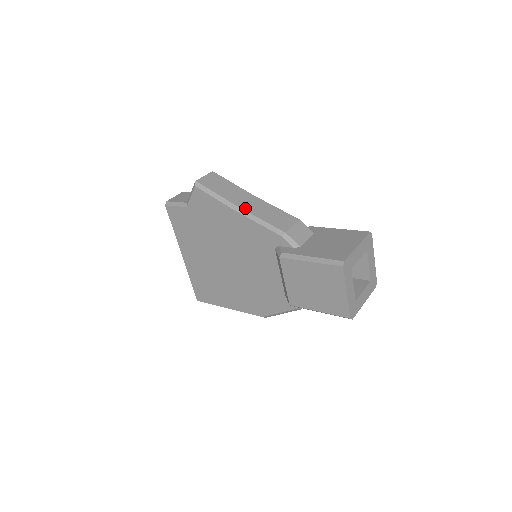
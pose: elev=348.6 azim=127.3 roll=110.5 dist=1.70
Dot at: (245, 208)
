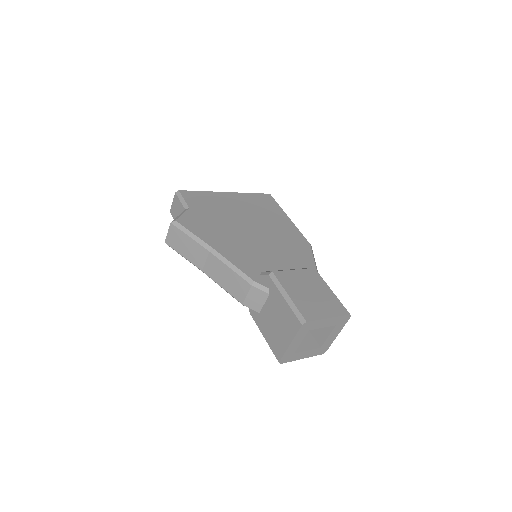
Dot at: (208, 273)
